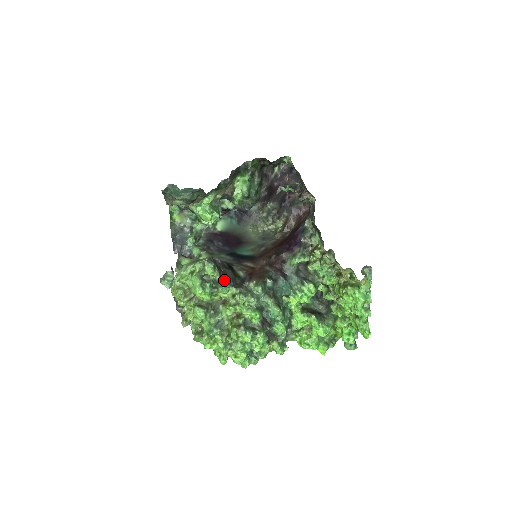
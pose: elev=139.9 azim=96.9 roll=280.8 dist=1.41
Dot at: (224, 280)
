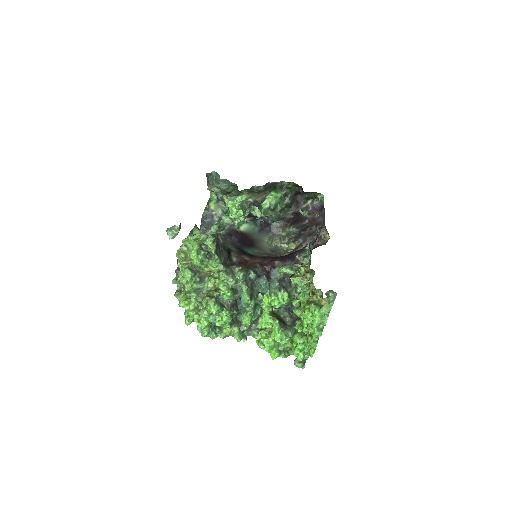
Dot at: (217, 255)
